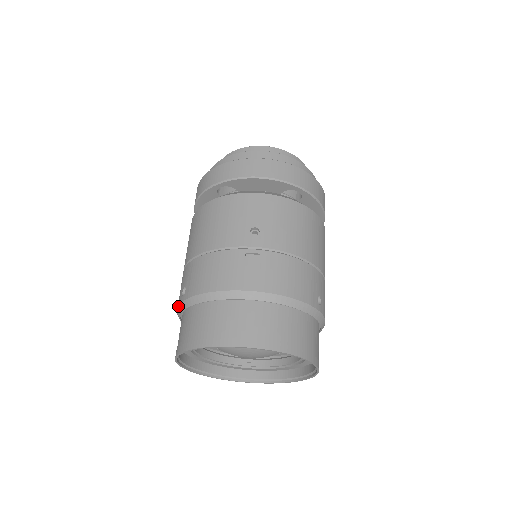
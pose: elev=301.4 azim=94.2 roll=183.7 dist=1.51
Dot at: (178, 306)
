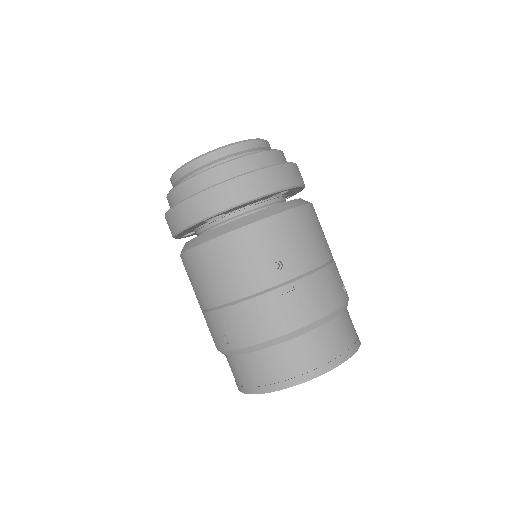
Dot at: (224, 351)
